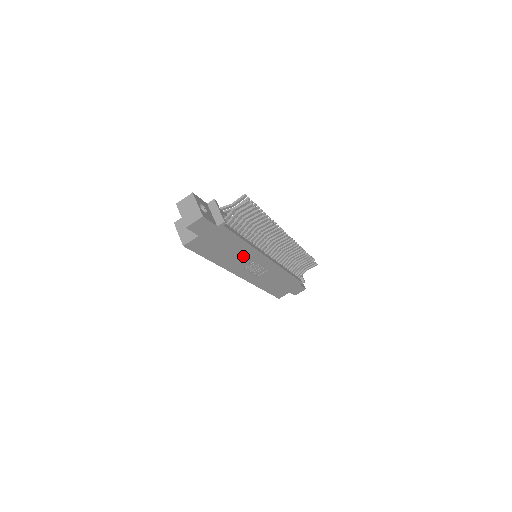
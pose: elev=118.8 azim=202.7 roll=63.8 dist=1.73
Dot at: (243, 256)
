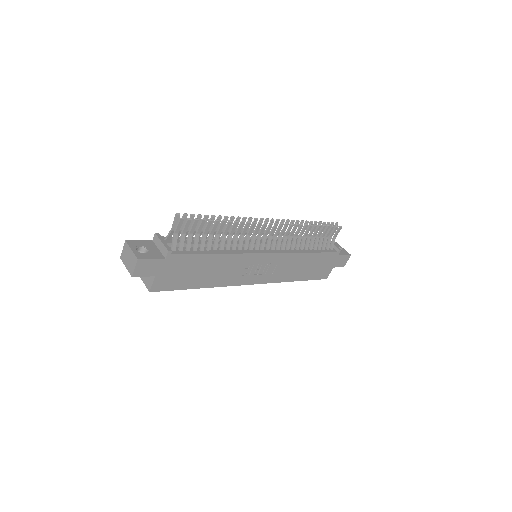
Dot at: (230, 266)
